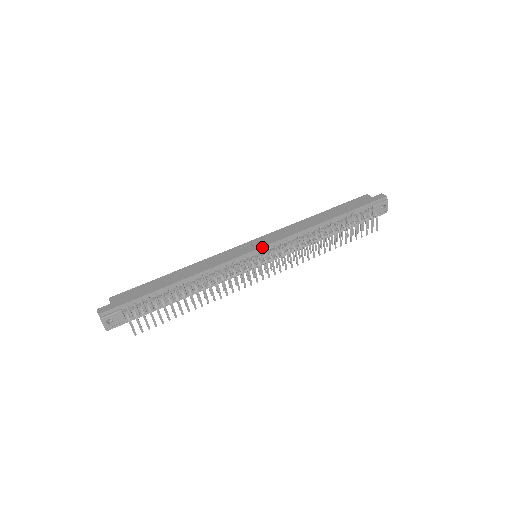
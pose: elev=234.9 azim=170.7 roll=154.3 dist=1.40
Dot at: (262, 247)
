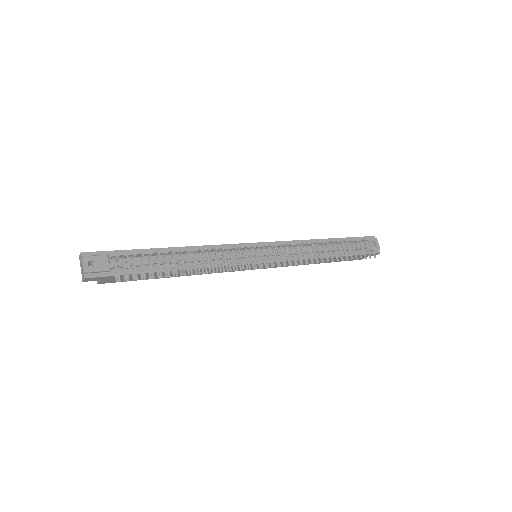
Dot at: (261, 242)
